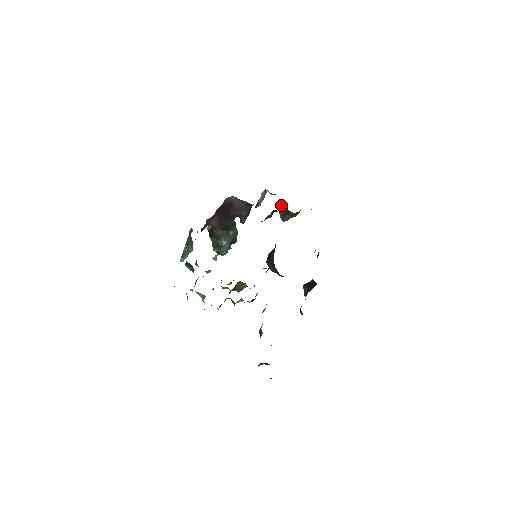
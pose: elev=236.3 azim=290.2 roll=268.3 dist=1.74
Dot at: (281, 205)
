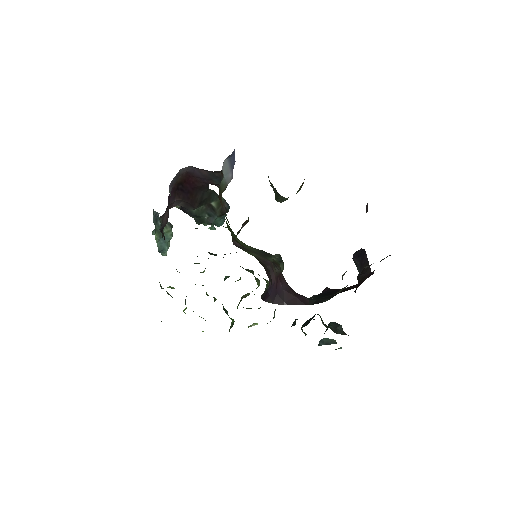
Dot at: occluded
